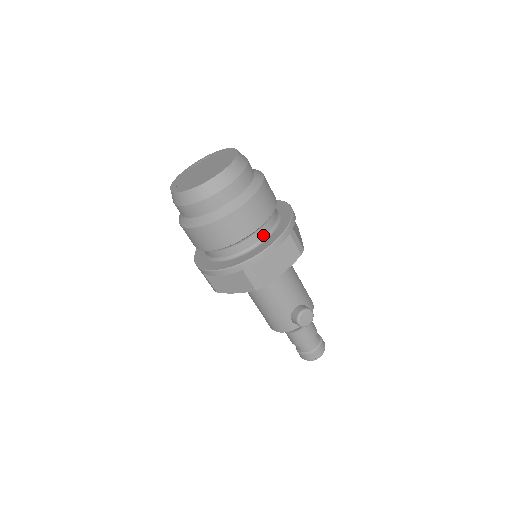
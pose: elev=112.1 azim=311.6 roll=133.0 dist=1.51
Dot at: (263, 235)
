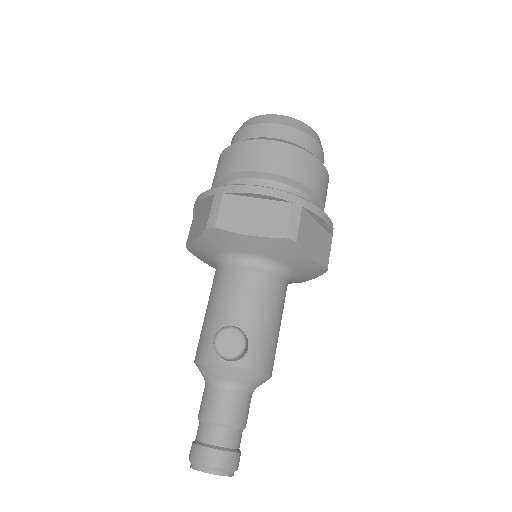
Dot at: occluded
